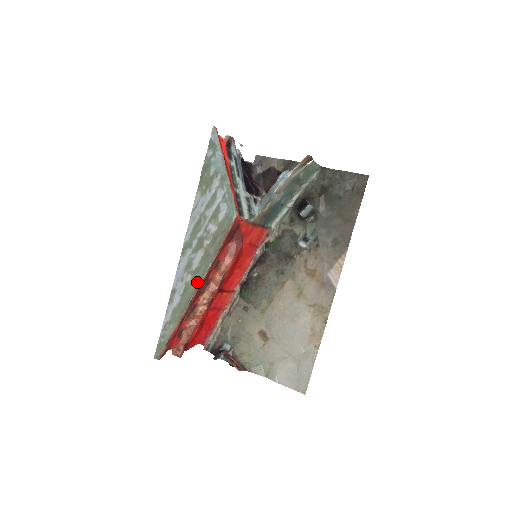
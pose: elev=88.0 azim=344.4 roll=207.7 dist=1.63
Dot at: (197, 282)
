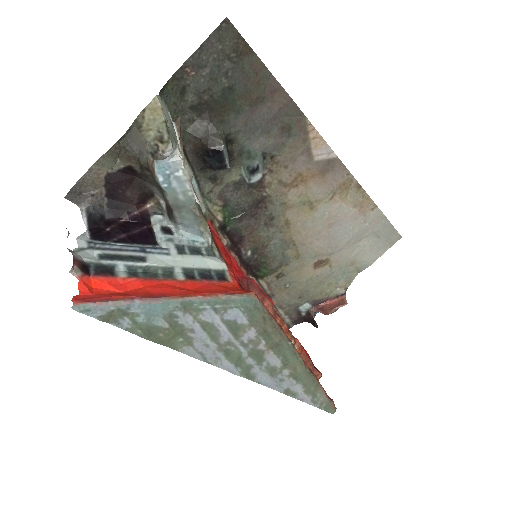
Dot at: (298, 362)
